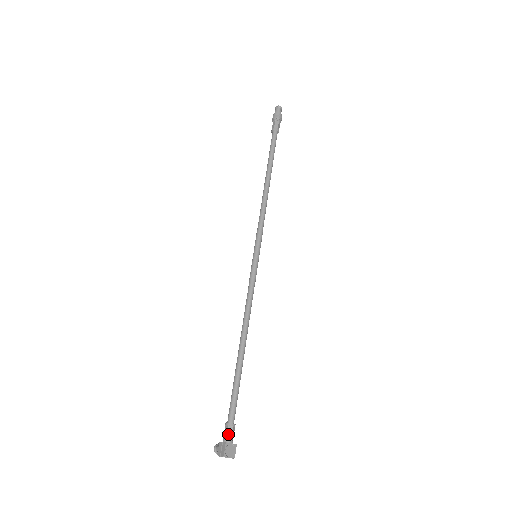
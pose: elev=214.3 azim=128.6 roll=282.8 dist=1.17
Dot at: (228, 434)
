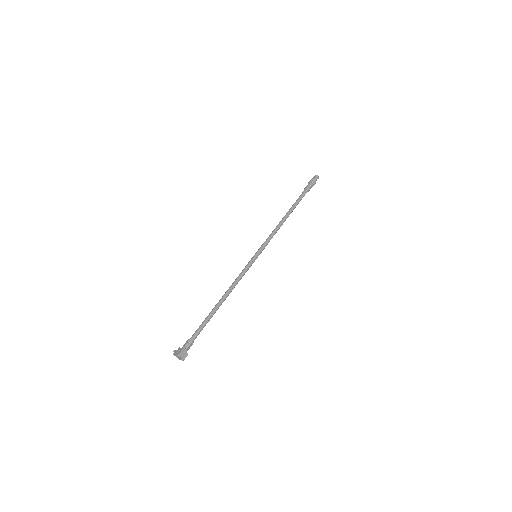
Dot at: (187, 345)
